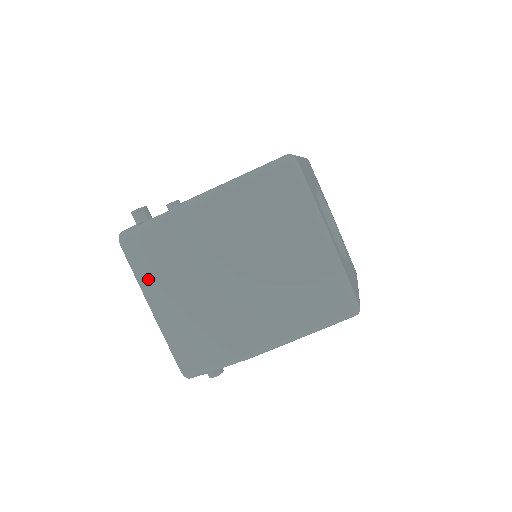
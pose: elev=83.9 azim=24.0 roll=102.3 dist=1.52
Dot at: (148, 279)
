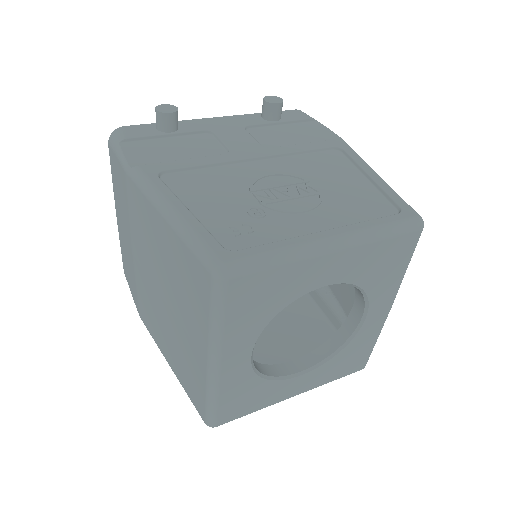
Dot at: (116, 193)
